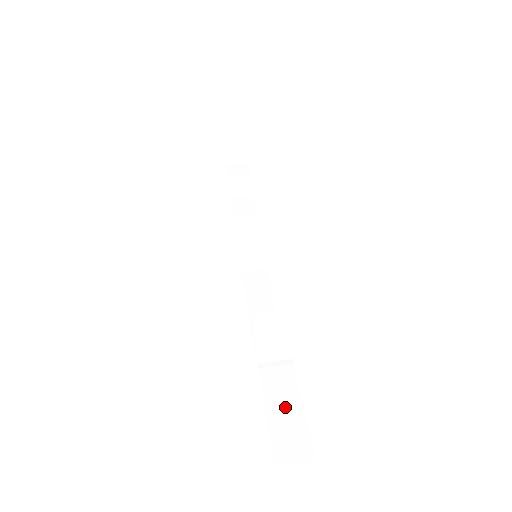
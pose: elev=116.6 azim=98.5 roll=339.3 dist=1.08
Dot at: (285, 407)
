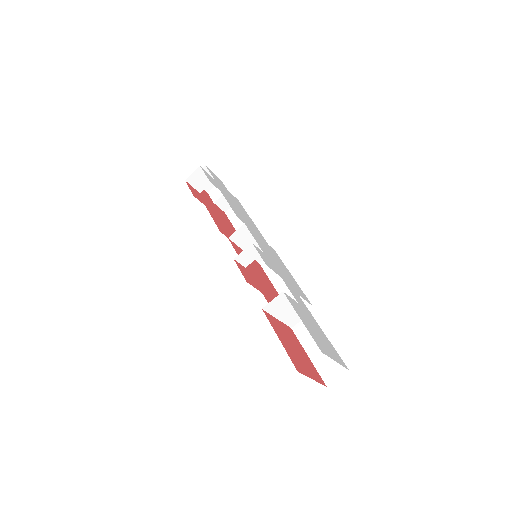
Dot at: (318, 347)
